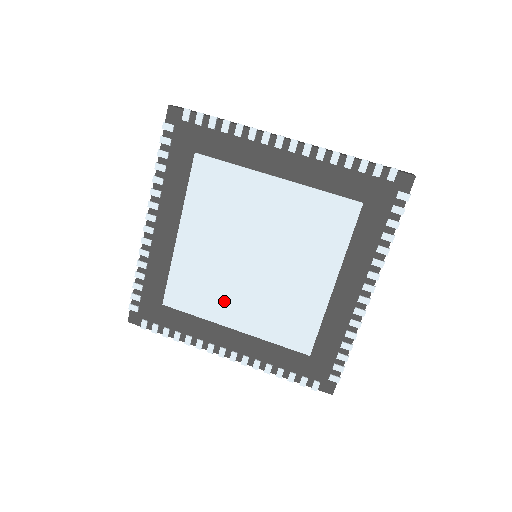
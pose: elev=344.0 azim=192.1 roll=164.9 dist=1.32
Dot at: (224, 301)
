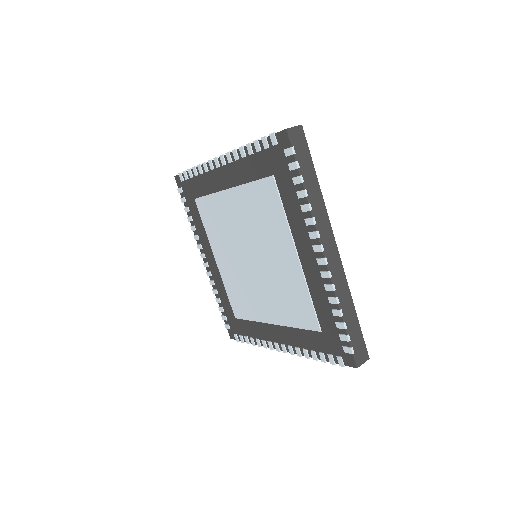
Dot at: (221, 245)
